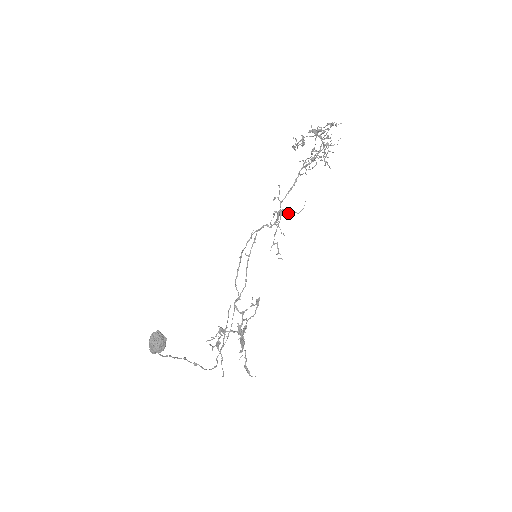
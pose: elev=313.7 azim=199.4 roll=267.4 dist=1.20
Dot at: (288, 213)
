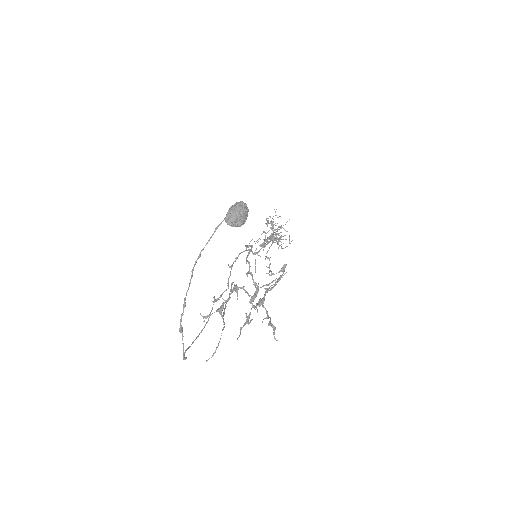
Dot at: (277, 244)
